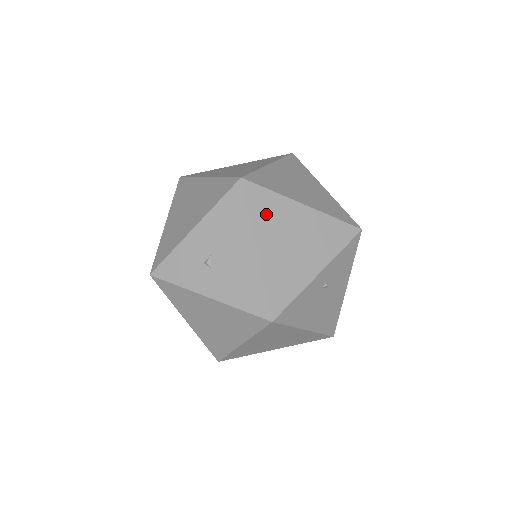
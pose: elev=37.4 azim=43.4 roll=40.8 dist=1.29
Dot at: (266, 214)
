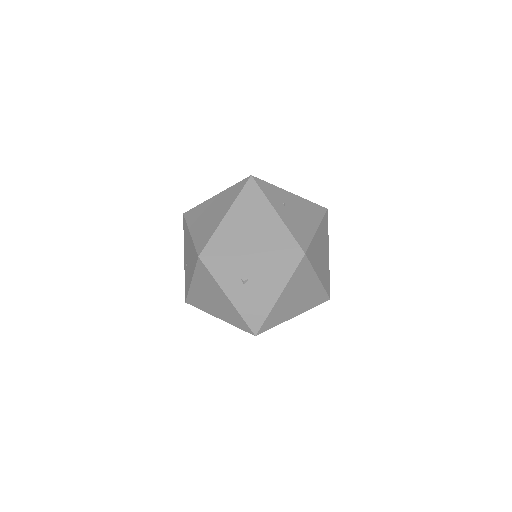
Dot at: (299, 278)
